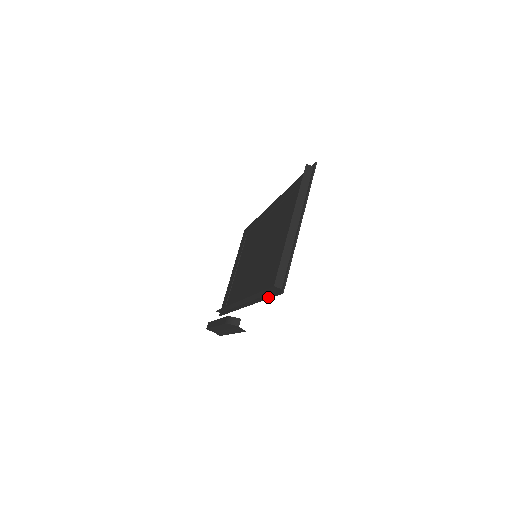
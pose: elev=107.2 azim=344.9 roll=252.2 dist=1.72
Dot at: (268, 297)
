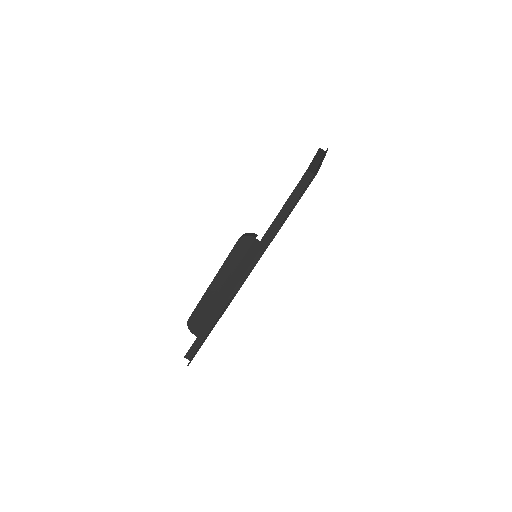
Dot at: (292, 207)
